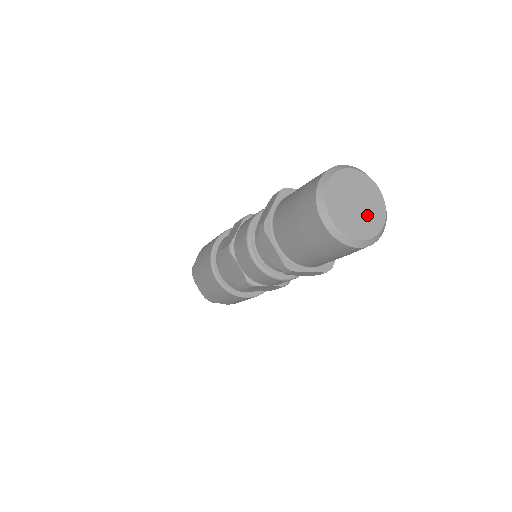
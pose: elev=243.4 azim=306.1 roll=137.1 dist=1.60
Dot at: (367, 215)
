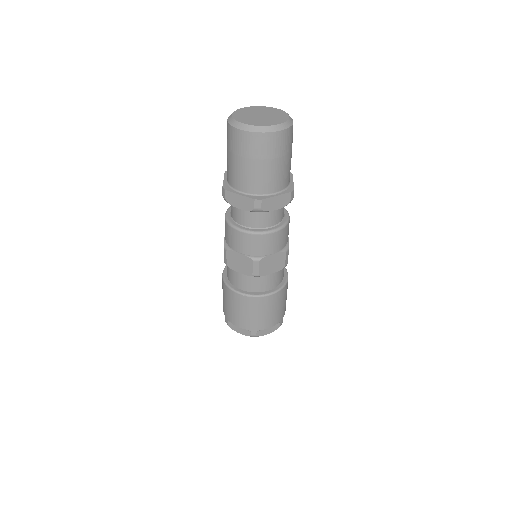
Dot at: (272, 117)
